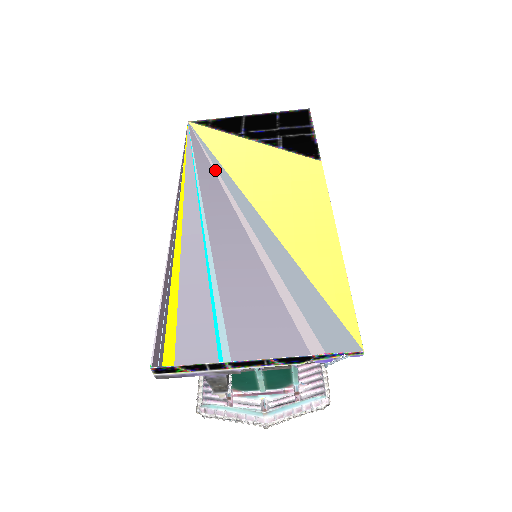
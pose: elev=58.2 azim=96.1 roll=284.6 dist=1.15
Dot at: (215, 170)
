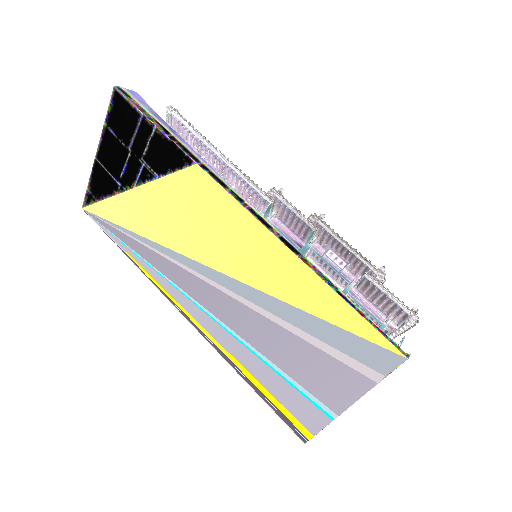
Dot at: (155, 251)
